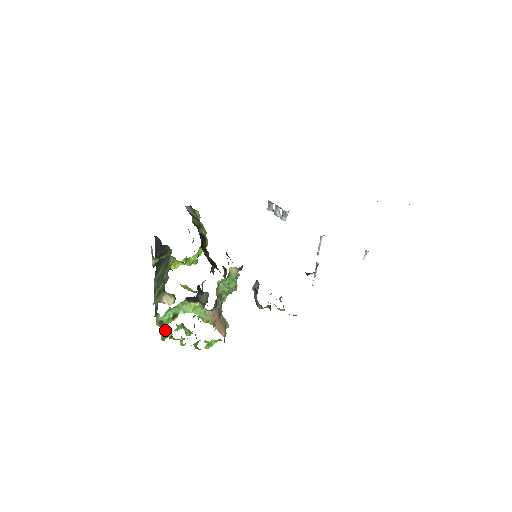
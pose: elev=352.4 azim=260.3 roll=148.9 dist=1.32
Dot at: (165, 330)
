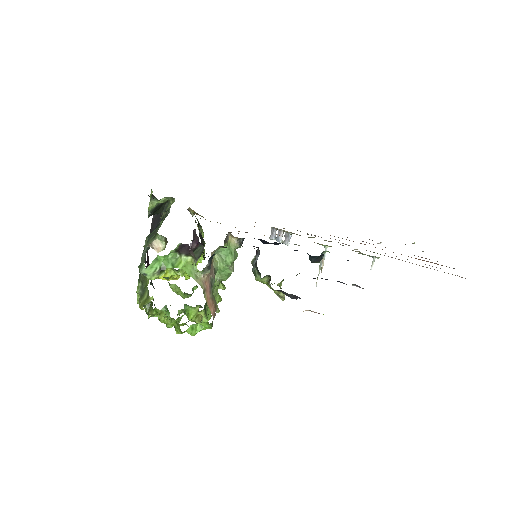
Dot at: (146, 294)
